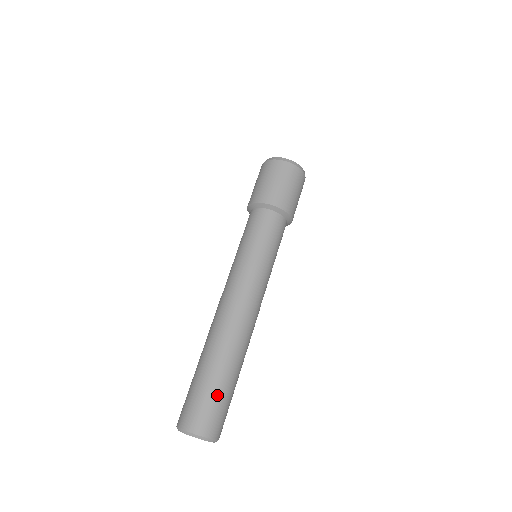
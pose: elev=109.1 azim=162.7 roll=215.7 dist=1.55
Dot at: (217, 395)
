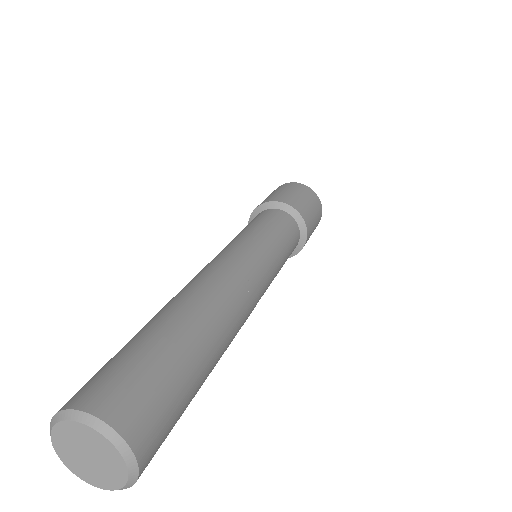
Dot at: (171, 371)
